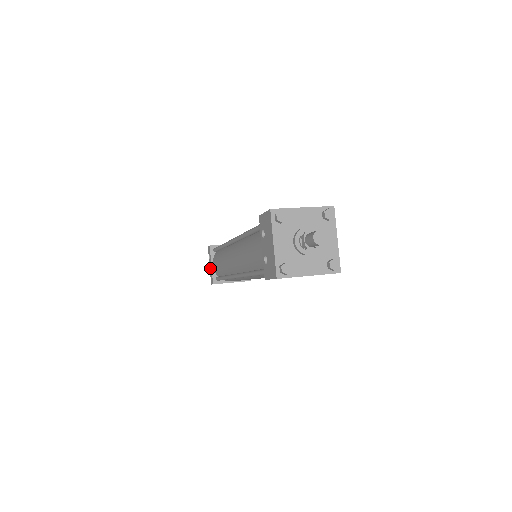
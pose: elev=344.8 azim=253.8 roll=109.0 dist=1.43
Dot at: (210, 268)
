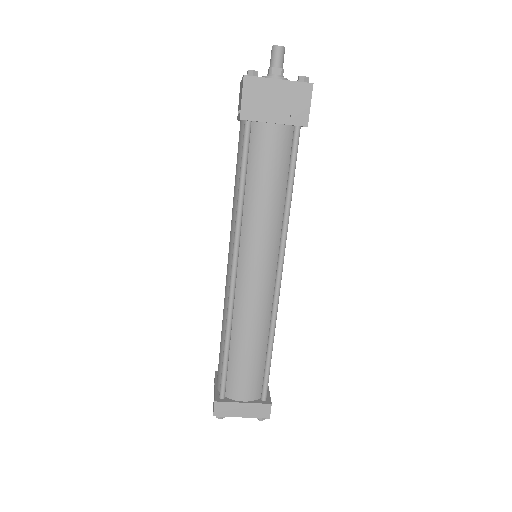
Dot at: occluded
